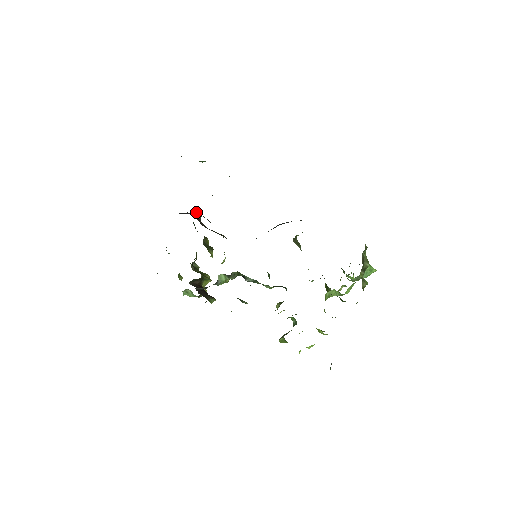
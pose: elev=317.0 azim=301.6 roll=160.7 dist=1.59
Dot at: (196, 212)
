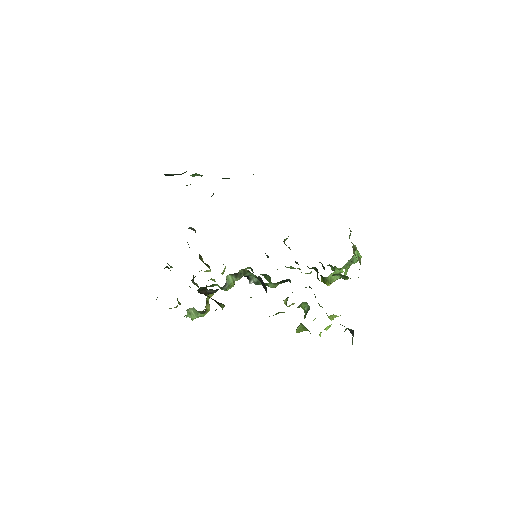
Dot at: (190, 228)
